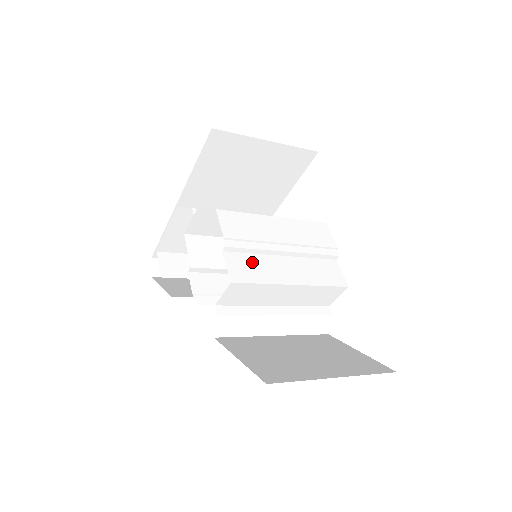
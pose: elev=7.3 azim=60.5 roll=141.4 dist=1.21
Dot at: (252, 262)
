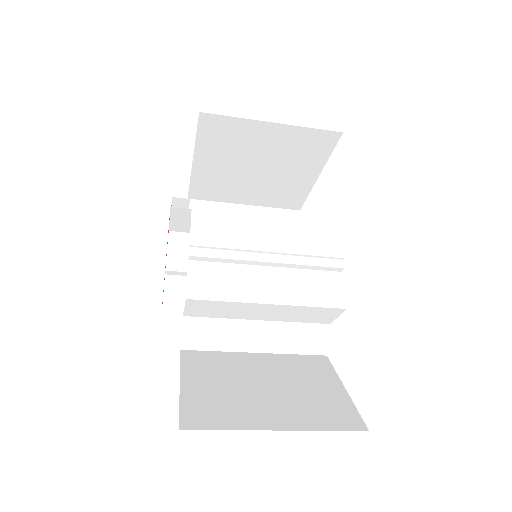
Dot at: (222, 274)
